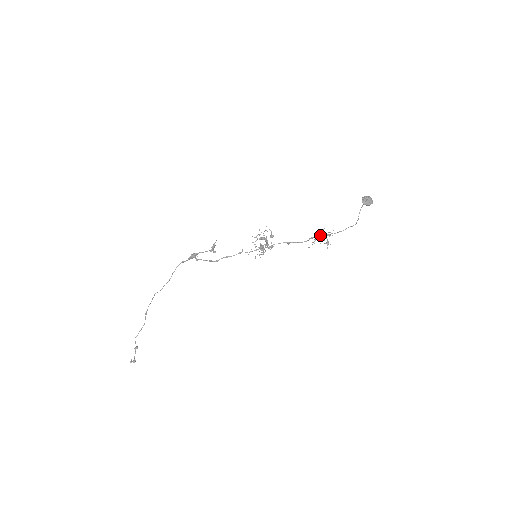
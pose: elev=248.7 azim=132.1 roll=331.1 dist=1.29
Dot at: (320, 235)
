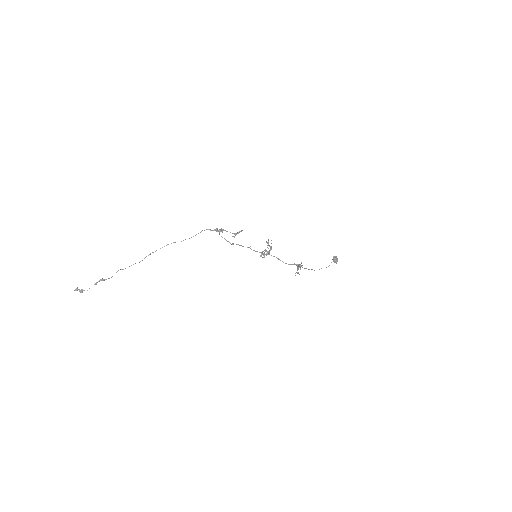
Dot at: (302, 265)
